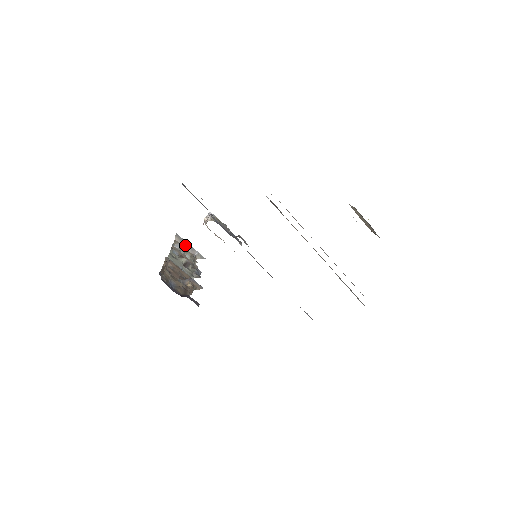
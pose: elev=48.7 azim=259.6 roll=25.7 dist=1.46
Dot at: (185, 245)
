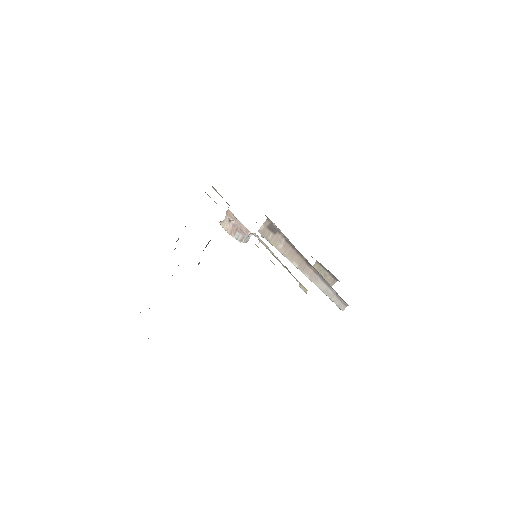
Dot at: occluded
